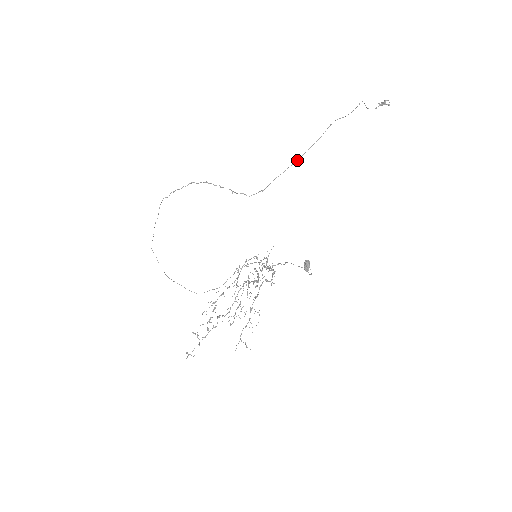
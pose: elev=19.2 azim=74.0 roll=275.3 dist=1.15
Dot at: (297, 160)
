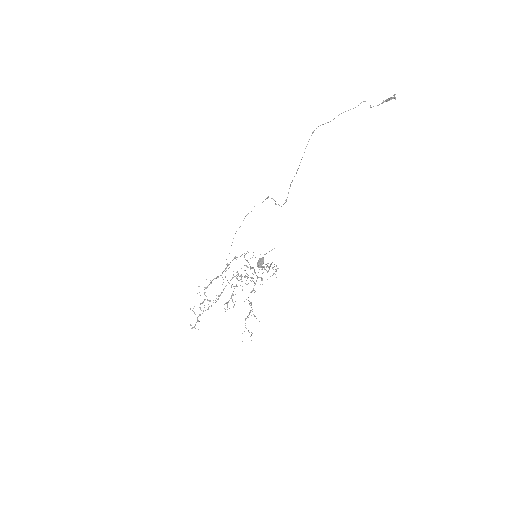
Dot at: (297, 169)
